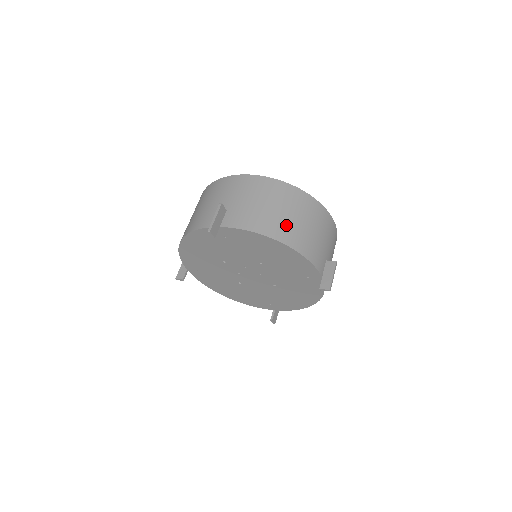
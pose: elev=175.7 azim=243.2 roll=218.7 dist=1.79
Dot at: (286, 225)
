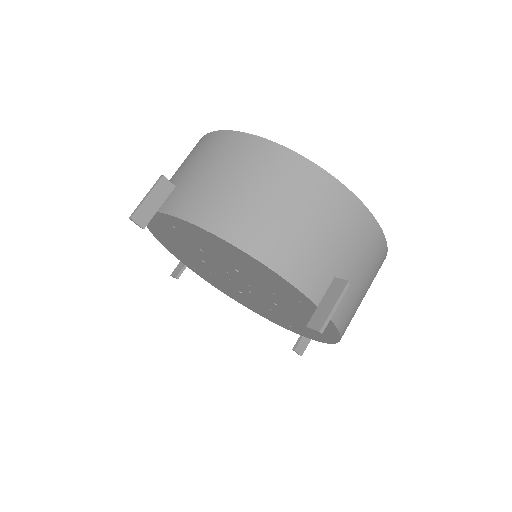
Dot at: (248, 213)
